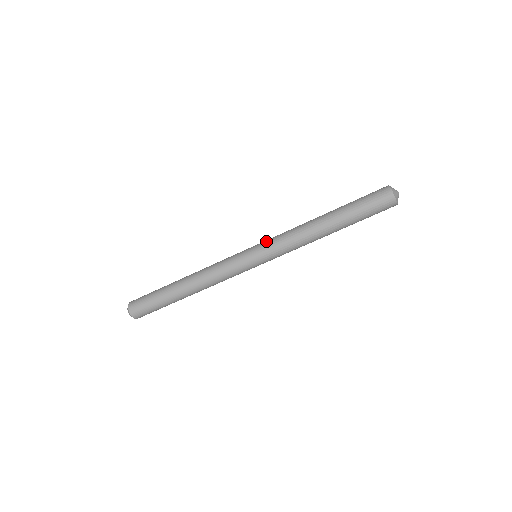
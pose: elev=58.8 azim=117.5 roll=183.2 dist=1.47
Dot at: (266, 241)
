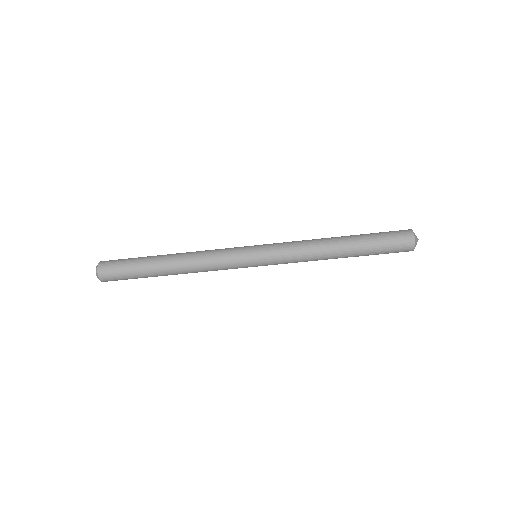
Dot at: (273, 250)
